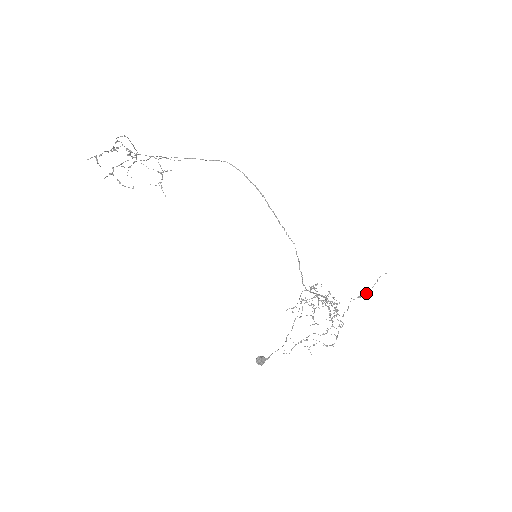
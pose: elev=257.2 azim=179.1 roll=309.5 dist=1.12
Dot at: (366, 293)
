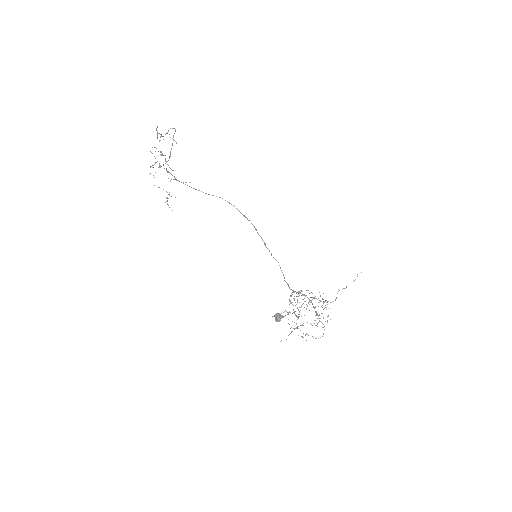
Dot at: occluded
